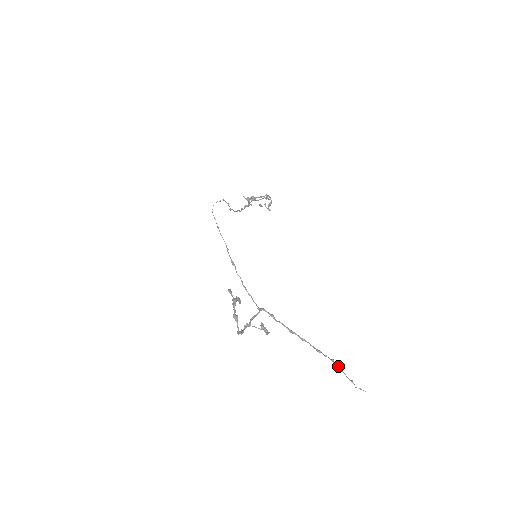
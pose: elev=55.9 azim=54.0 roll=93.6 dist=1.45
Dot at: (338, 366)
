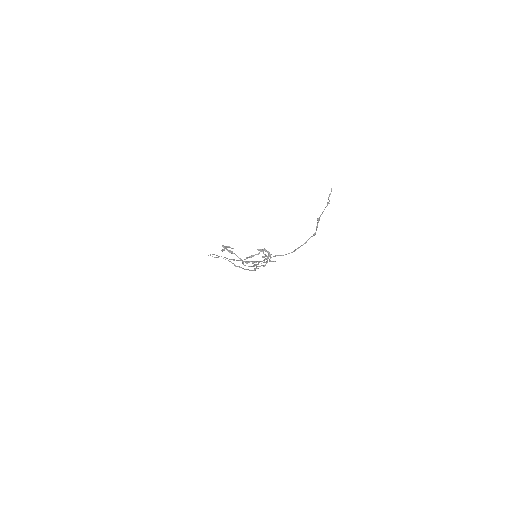
Dot at: (321, 214)
